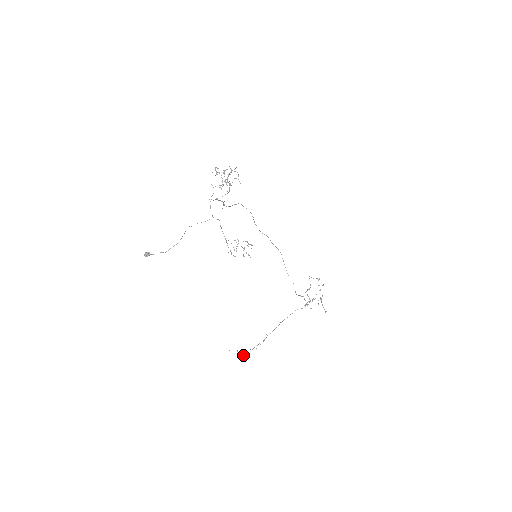
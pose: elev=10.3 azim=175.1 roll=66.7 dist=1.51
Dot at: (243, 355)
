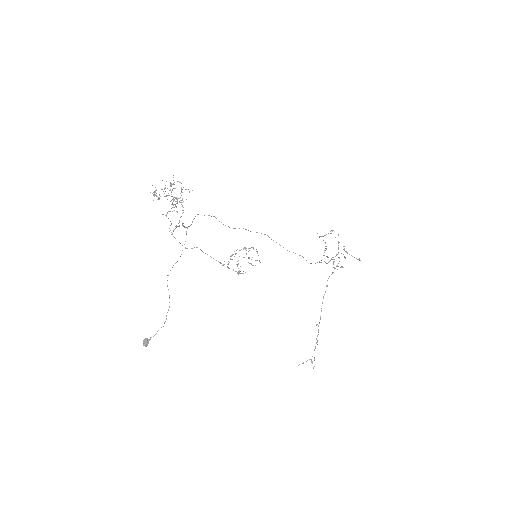
Dot at: (312, 363)
